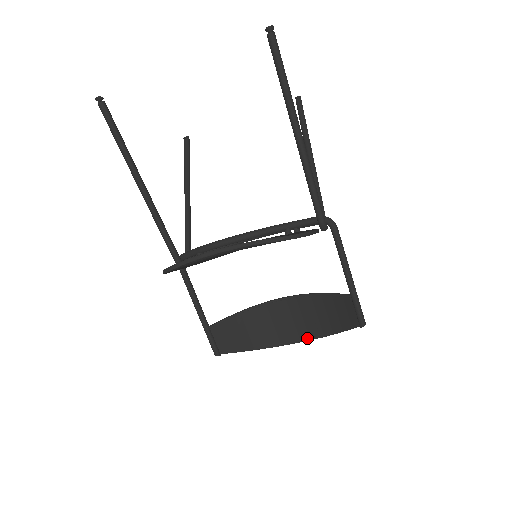
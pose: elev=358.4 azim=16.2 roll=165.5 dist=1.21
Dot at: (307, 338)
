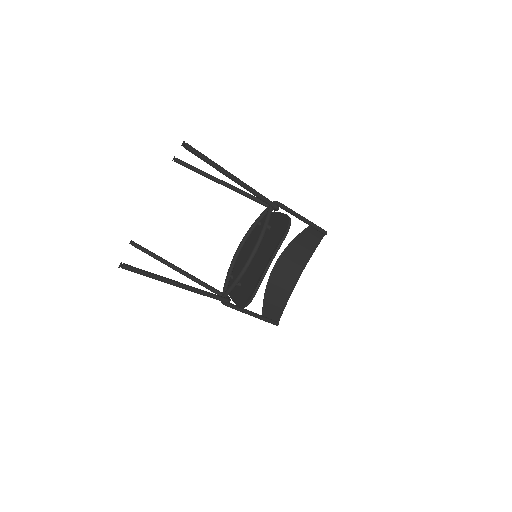
Dot at: (303, 269)
